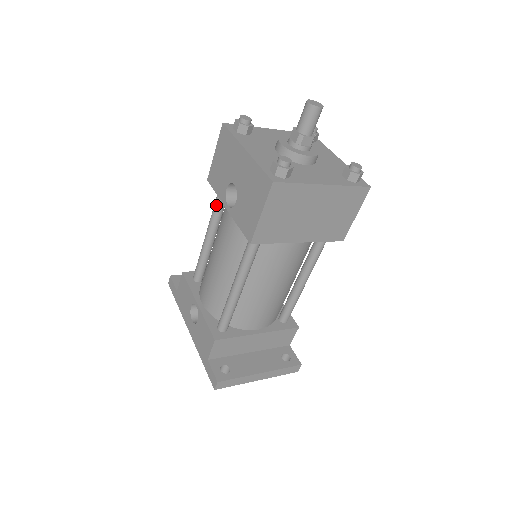
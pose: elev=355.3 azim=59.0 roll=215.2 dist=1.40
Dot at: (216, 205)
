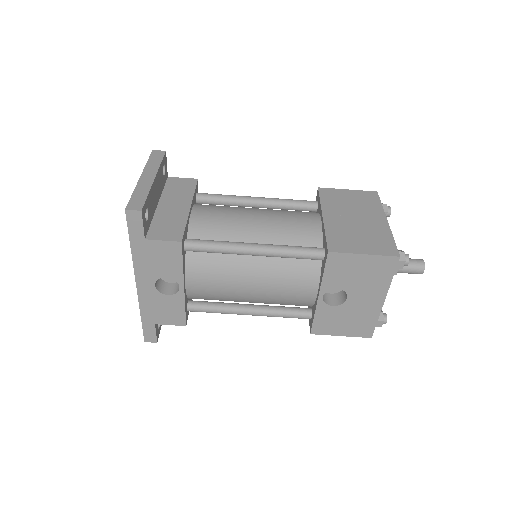
Dot at: (302, 258)
